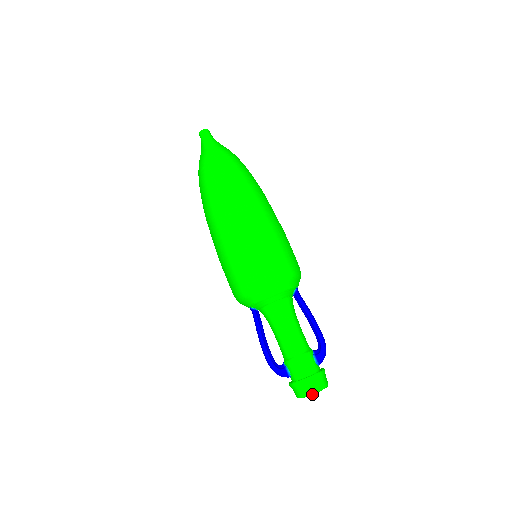
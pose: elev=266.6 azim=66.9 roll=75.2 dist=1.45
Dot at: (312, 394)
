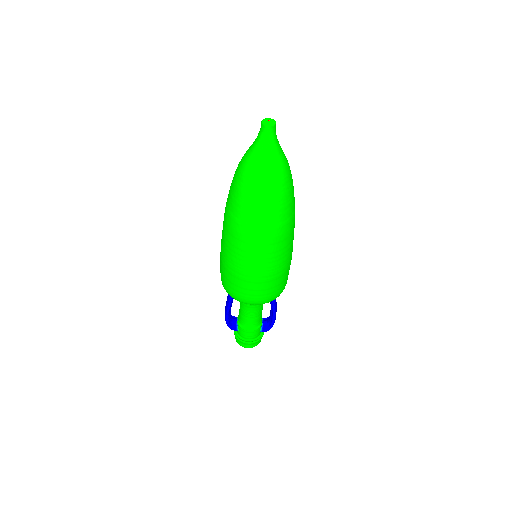
Dot at: occluded
